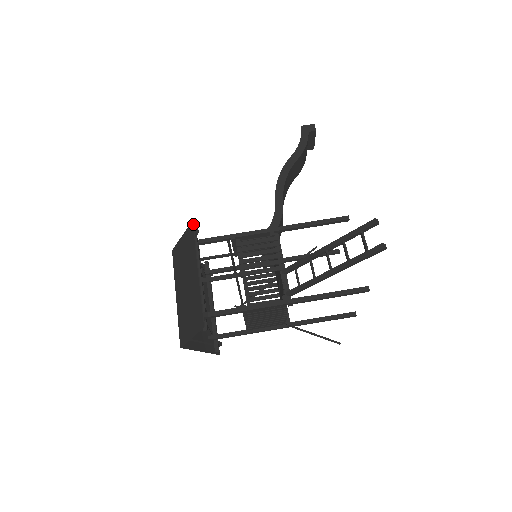
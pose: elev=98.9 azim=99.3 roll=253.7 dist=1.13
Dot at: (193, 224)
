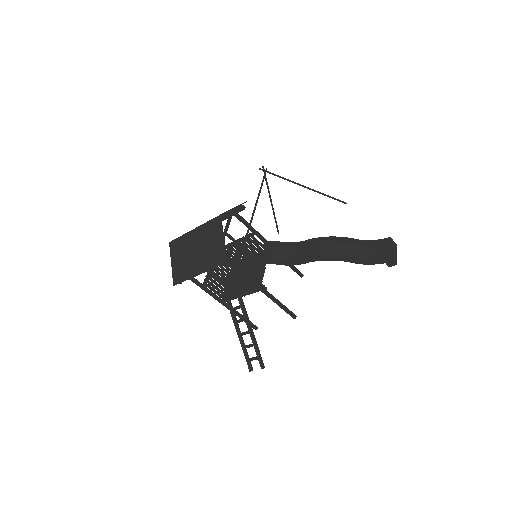
Dot at: occluded
